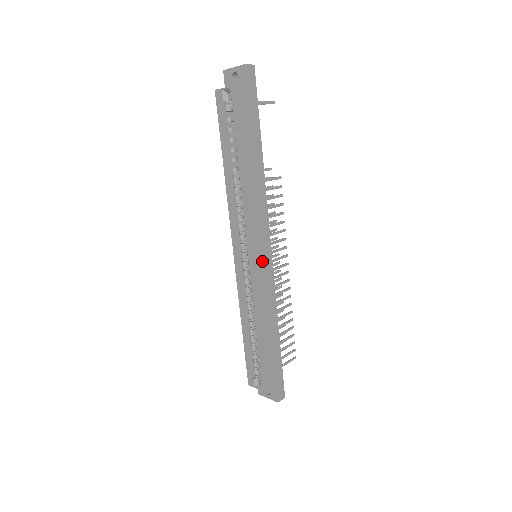
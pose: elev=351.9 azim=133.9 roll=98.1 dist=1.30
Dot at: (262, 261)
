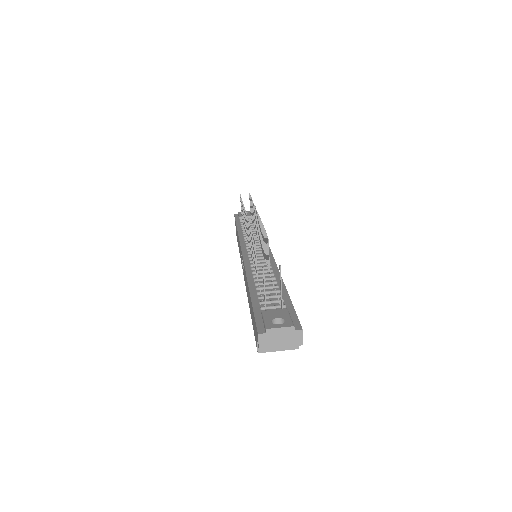
Dot at: occluded
